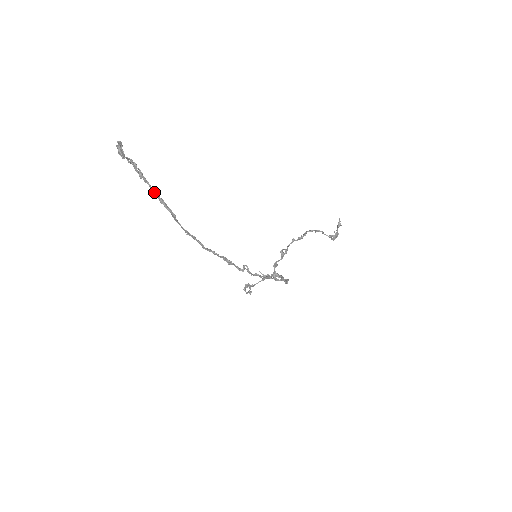
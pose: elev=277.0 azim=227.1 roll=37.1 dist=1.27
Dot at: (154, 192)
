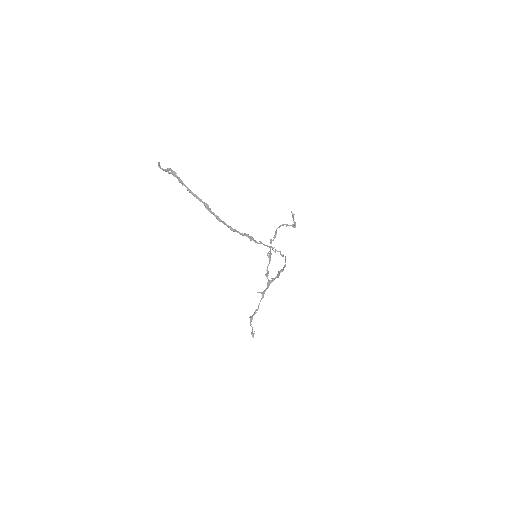
Dot at: (190, 191)
